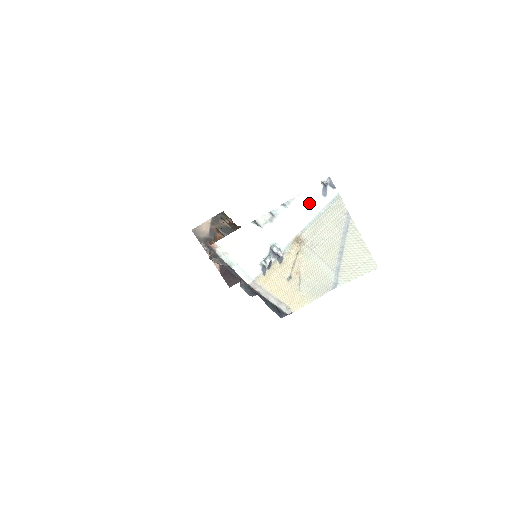
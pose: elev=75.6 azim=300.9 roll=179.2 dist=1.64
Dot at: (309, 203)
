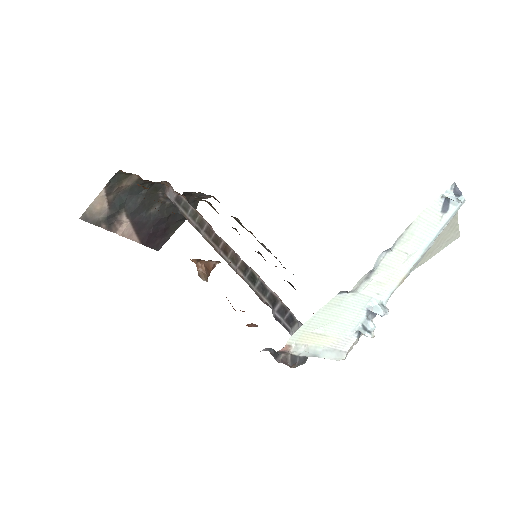
Dot at: (422, 230)
